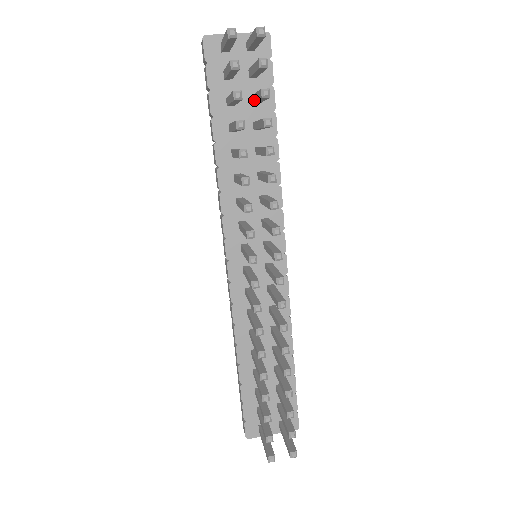
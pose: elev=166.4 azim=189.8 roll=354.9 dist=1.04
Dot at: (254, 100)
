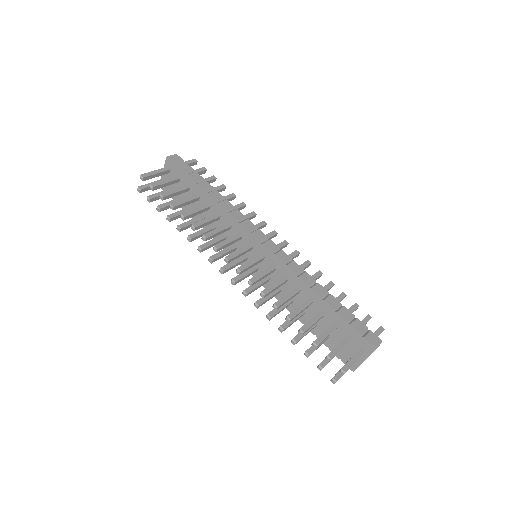
Dot at: (179, 194)
